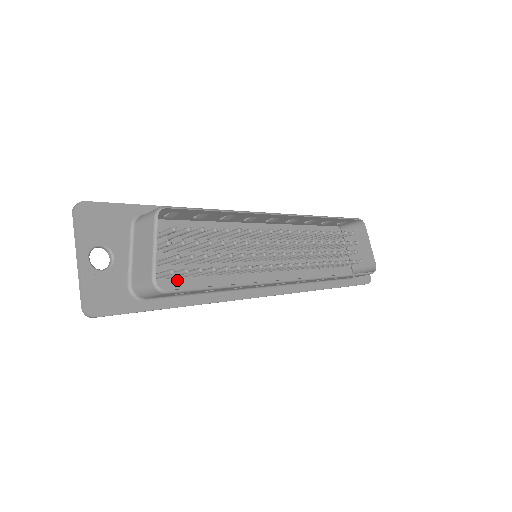
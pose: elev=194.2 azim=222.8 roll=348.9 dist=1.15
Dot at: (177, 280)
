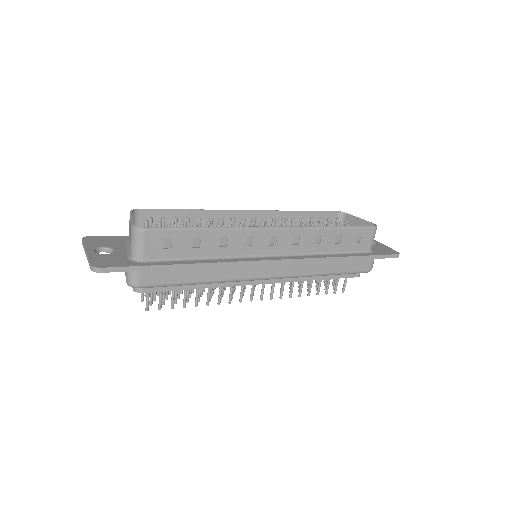
Dot at: occluded
